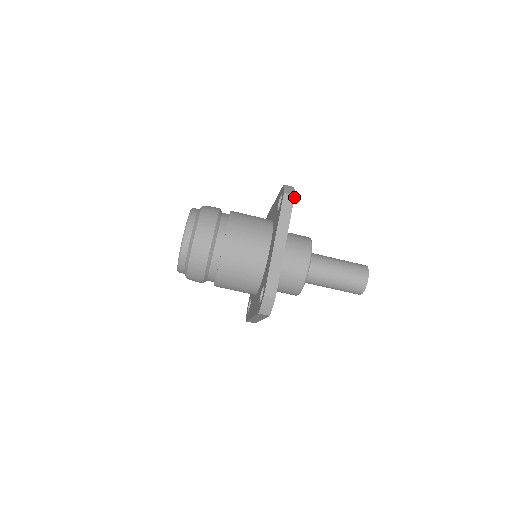
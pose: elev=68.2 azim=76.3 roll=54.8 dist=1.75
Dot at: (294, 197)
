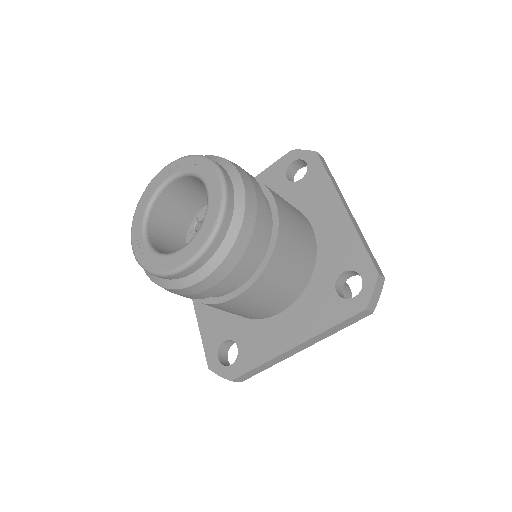
Dot at: (370, 314)
